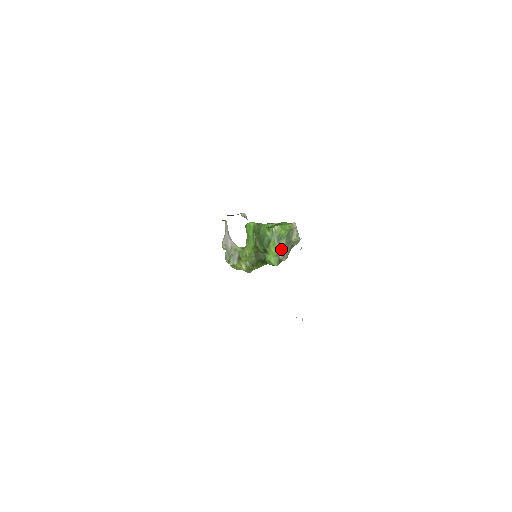
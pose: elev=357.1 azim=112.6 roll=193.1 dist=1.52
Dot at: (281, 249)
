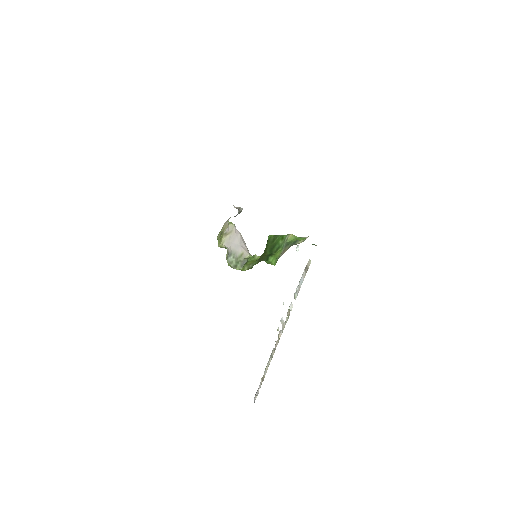
Dot at: (284, 252)
